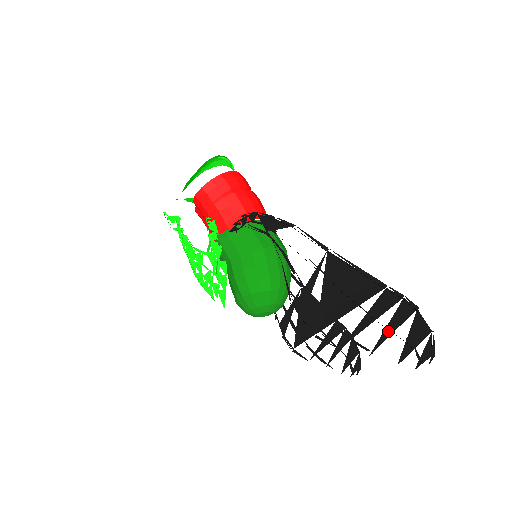
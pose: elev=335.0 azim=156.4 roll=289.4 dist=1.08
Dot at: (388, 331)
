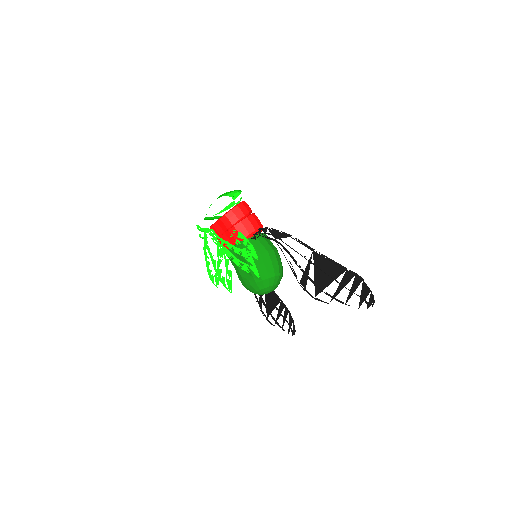
Dot at: (351, 292)
